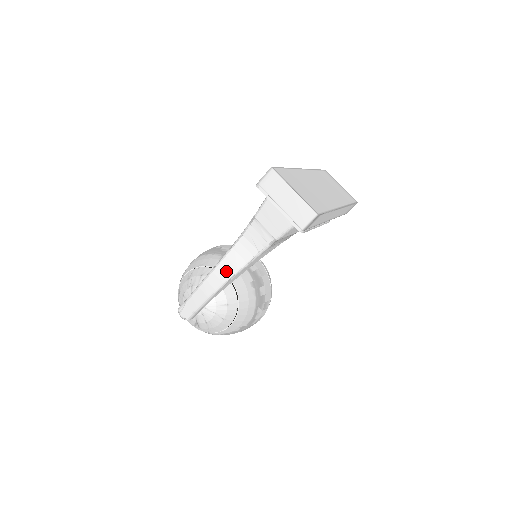
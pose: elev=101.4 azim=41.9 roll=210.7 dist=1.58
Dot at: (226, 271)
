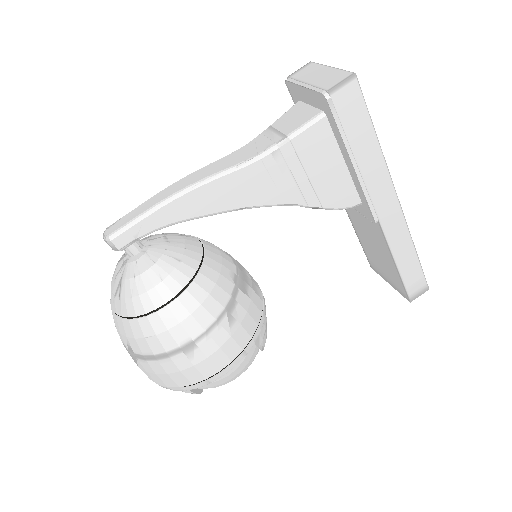
Dot at: (201, 174)
